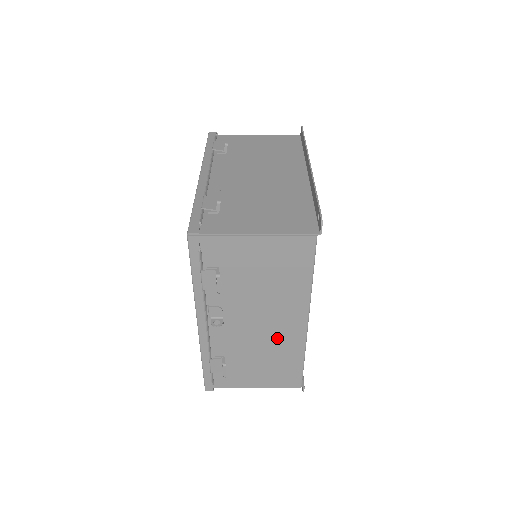
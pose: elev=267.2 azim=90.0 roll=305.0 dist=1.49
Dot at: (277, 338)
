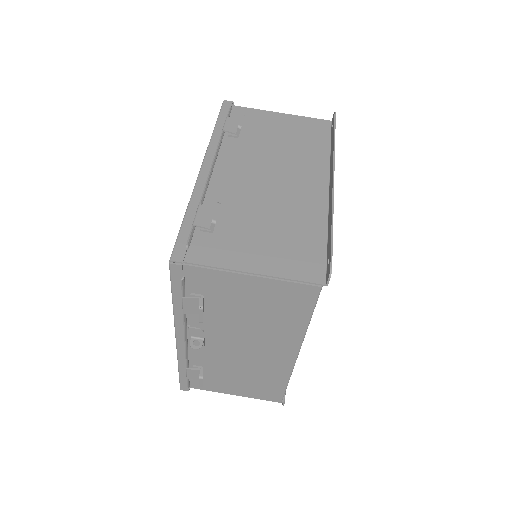
Dot at: (261, 362)
